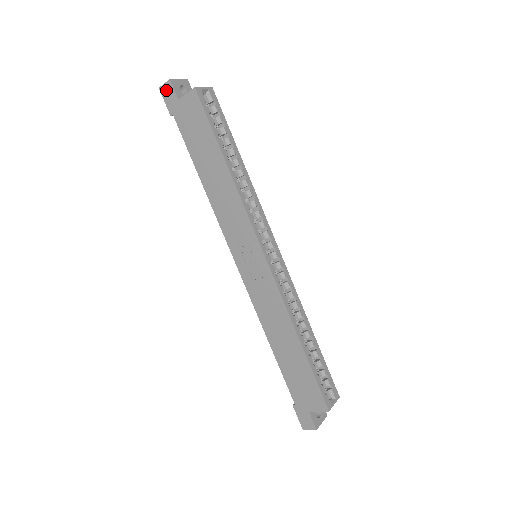
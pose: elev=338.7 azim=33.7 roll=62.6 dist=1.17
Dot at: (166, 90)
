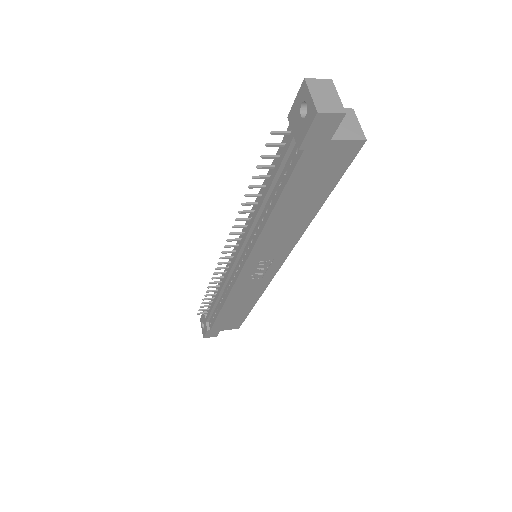
Dot at: (326, 122)
